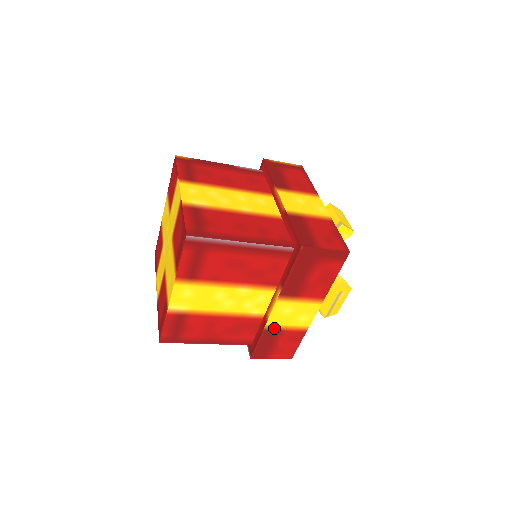
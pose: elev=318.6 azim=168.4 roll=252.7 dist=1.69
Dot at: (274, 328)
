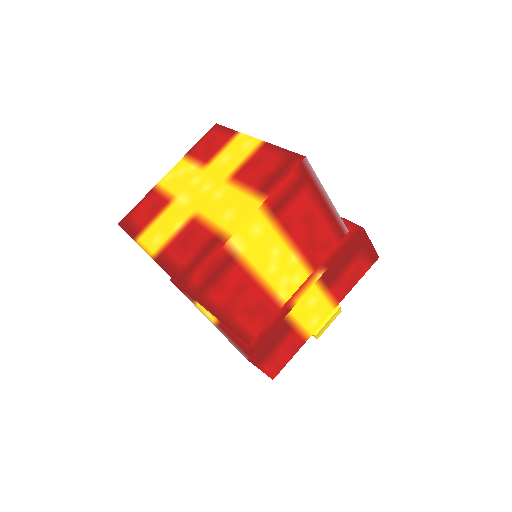
Dot at: (290, 322)
